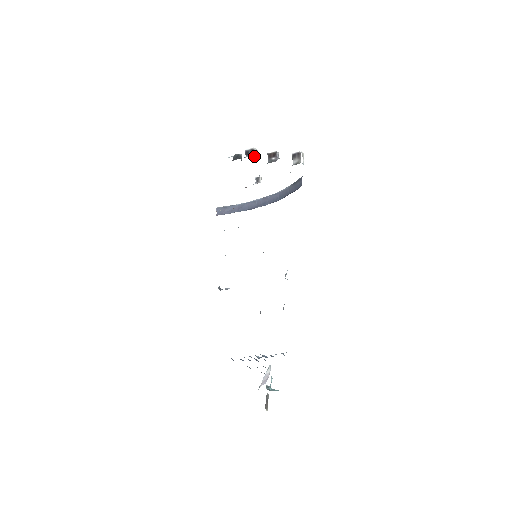
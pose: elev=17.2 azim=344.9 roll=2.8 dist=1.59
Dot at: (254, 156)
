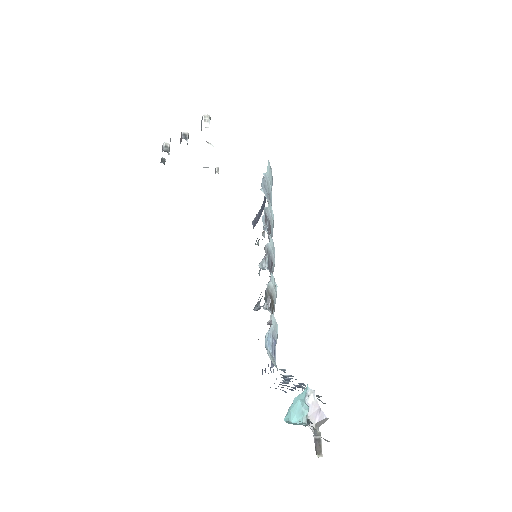
Dot at: occluded
